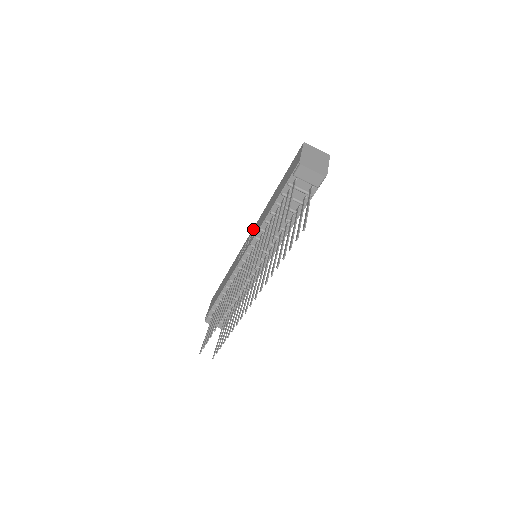
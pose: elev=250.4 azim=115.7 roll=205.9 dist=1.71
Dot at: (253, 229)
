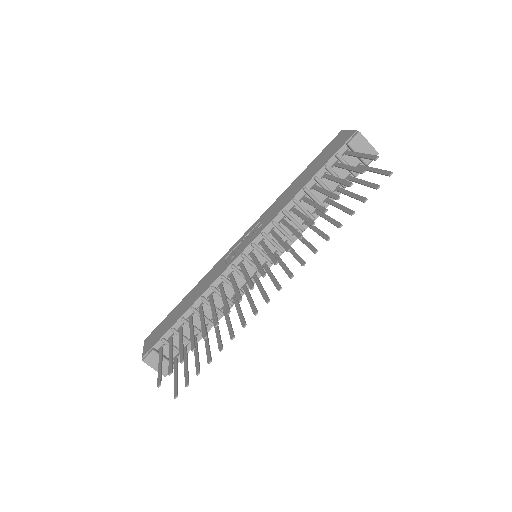
Dot at: (251, 227)
